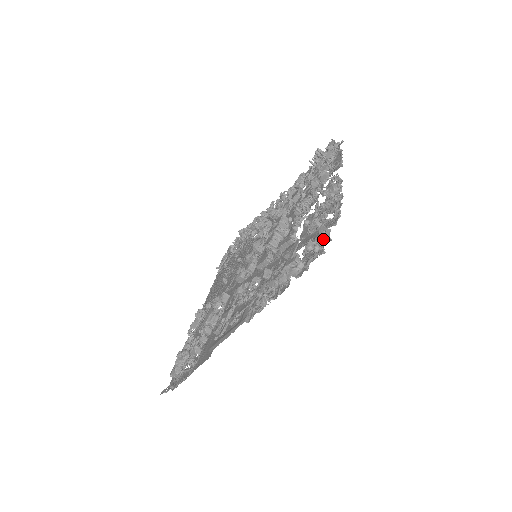
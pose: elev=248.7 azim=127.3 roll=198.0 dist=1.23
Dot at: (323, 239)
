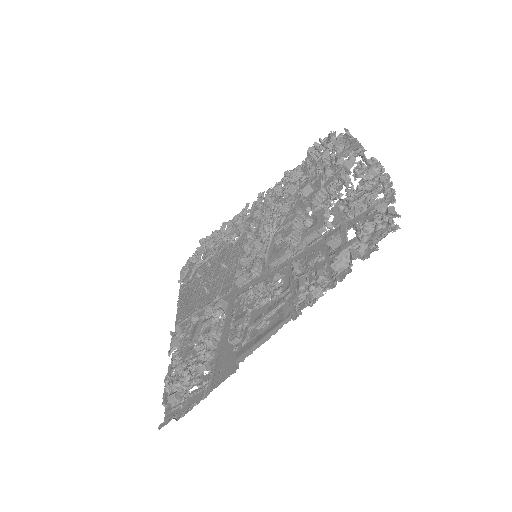
Dot at: (387, 216)
